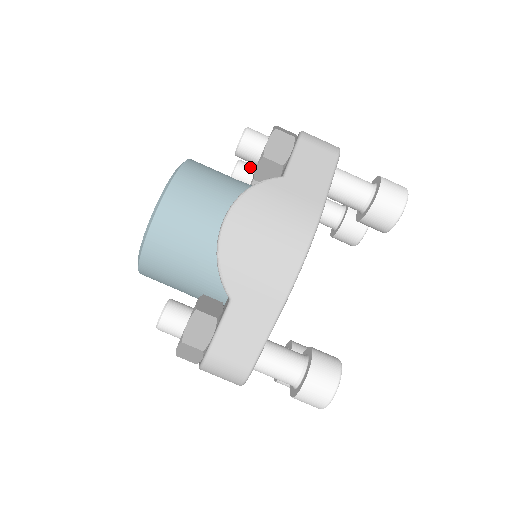
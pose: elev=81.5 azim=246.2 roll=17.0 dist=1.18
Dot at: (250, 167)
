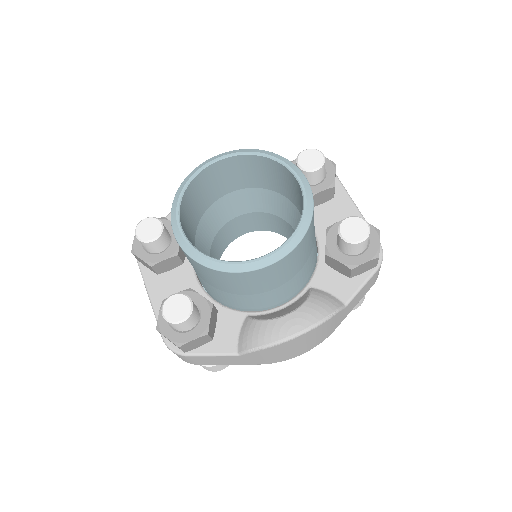
Dot at: (323, 174)
